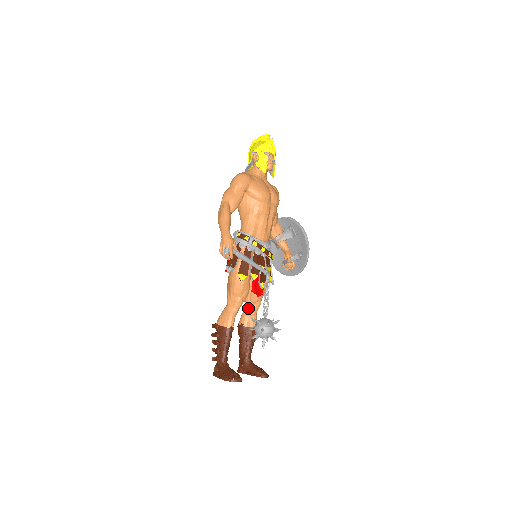
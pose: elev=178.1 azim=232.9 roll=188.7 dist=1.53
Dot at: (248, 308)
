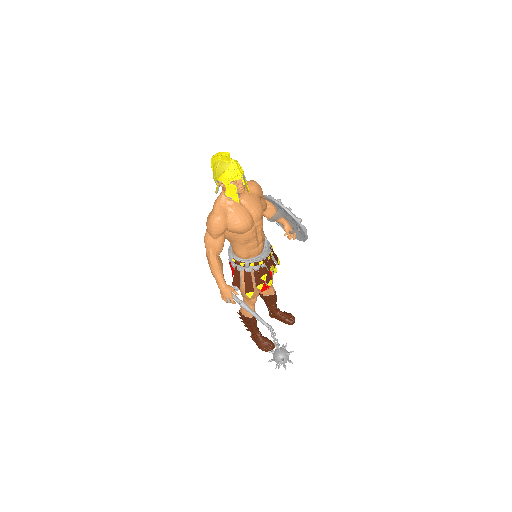
Dot at: occluded
